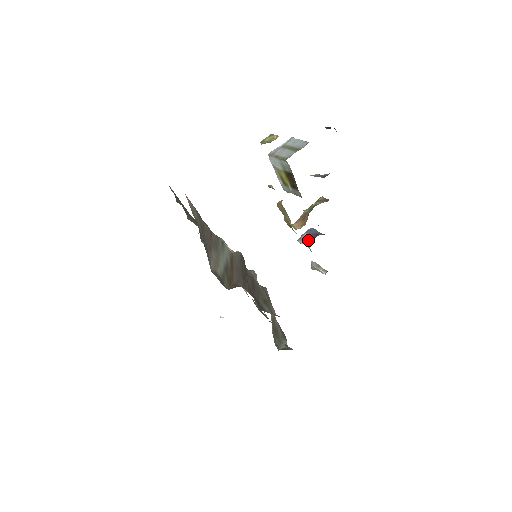
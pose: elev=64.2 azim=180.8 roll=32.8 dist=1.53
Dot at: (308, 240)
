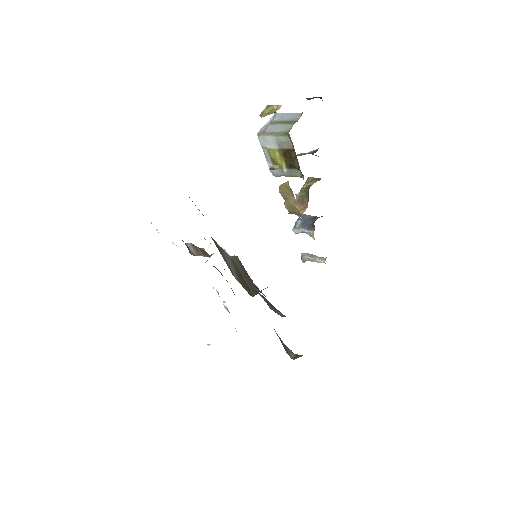
Dot at: (307, 226)
